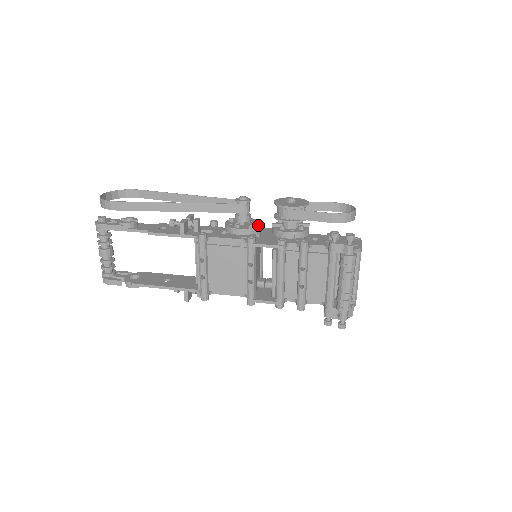
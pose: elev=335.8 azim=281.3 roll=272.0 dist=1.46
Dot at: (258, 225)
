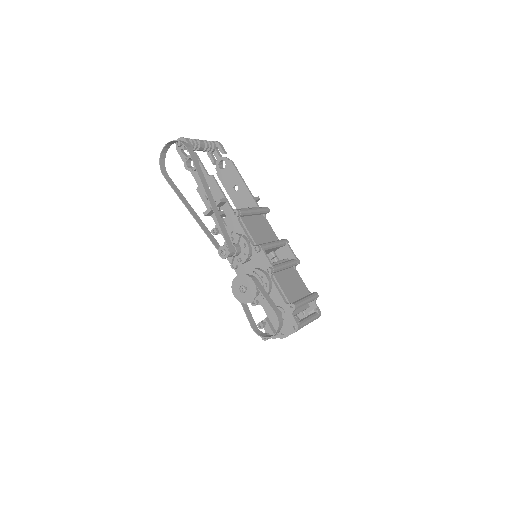
Dot at: (240, 263)
